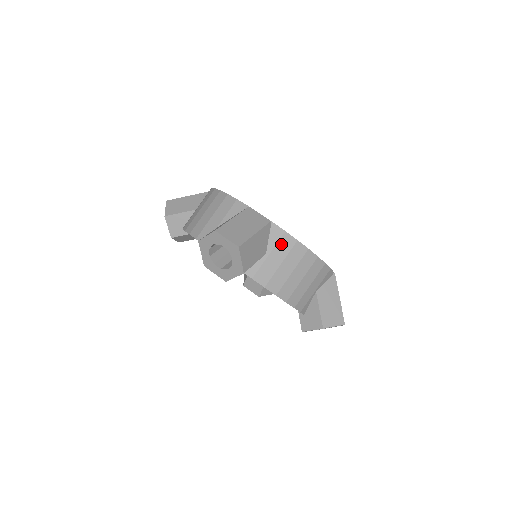
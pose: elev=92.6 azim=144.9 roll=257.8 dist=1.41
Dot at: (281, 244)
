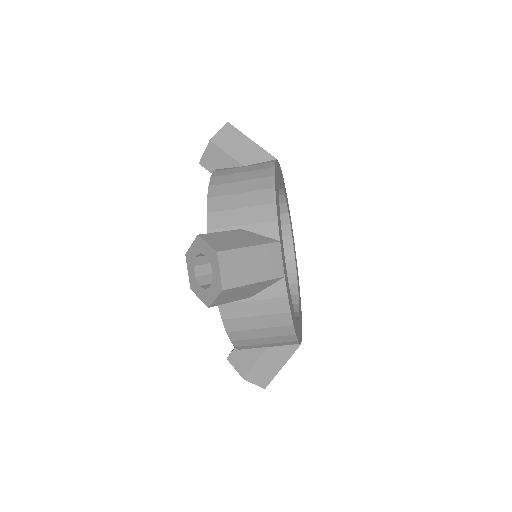
Dot at: (273, 302)
